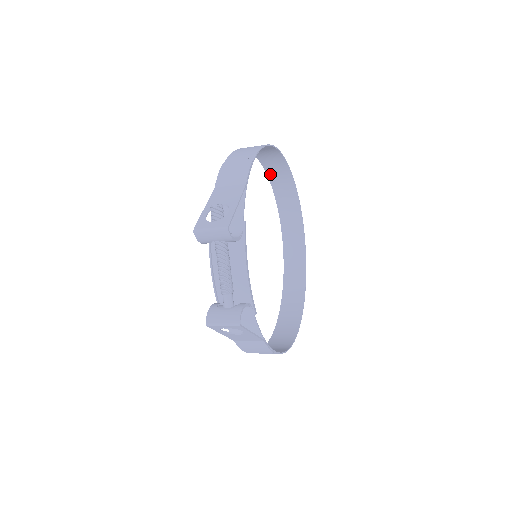
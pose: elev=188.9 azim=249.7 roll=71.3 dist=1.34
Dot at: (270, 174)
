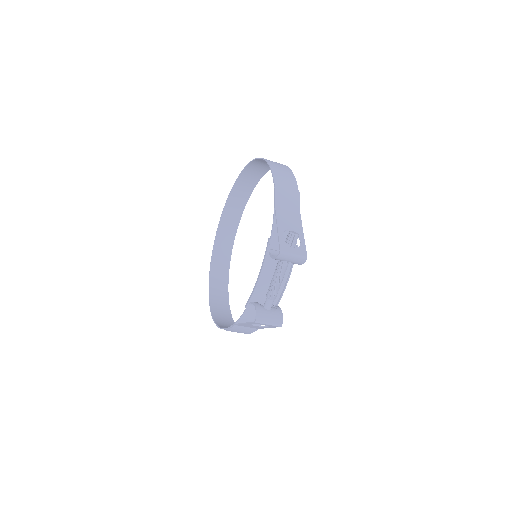
Dot at: (246, 171)
